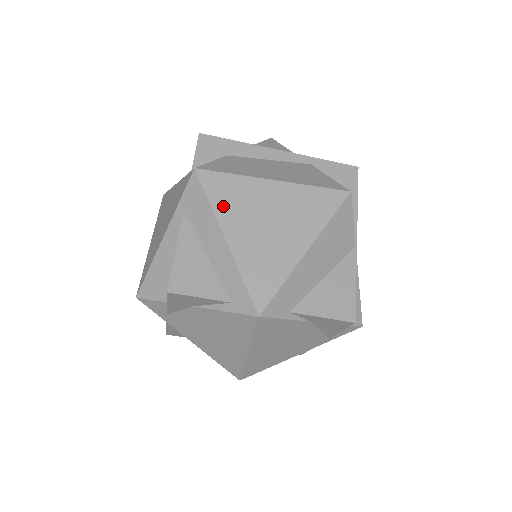
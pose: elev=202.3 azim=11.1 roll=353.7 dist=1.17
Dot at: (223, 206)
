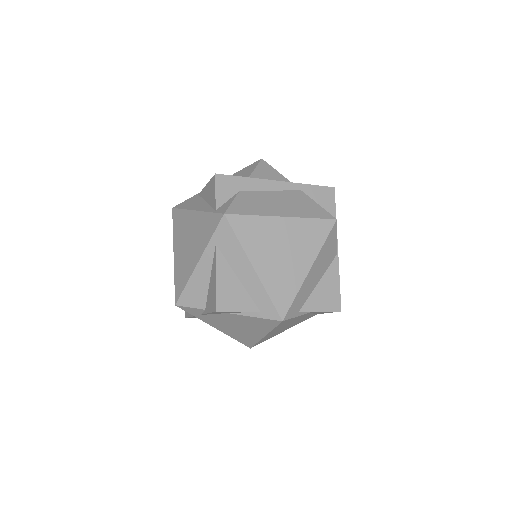
Dot at: (249, 242)
